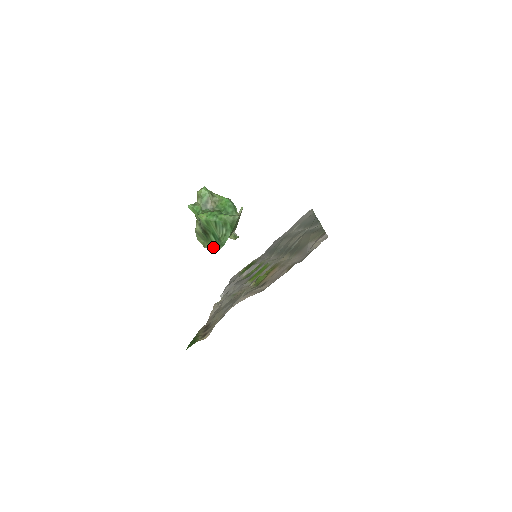
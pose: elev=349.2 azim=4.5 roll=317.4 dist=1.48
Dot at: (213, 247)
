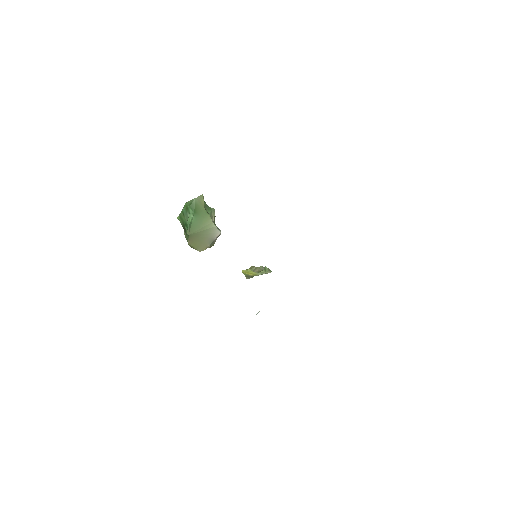
Dot at: (189, 237)
